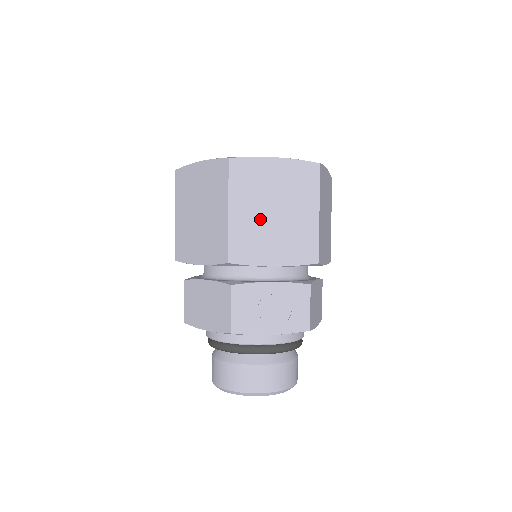
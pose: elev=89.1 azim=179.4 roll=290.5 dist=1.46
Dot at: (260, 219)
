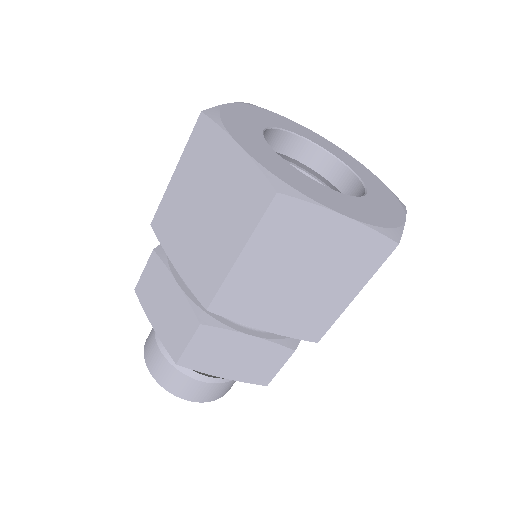
Dot at: occluded
